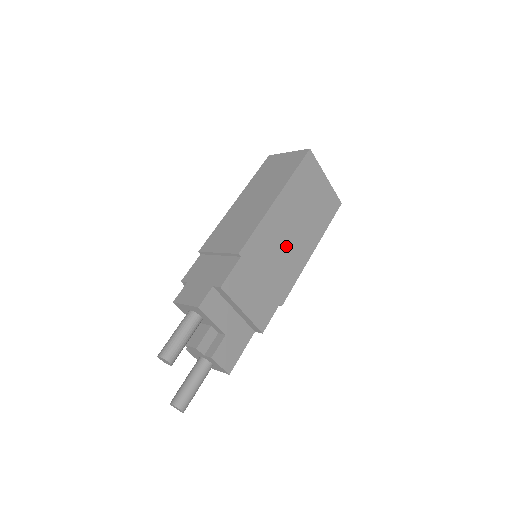
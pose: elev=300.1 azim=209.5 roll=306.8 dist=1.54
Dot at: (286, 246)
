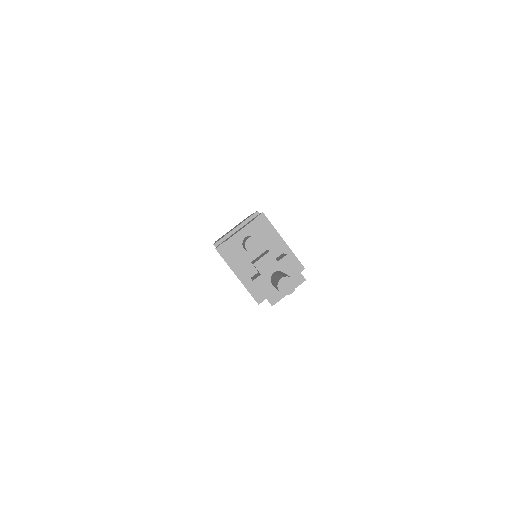
Dot at: occluded
